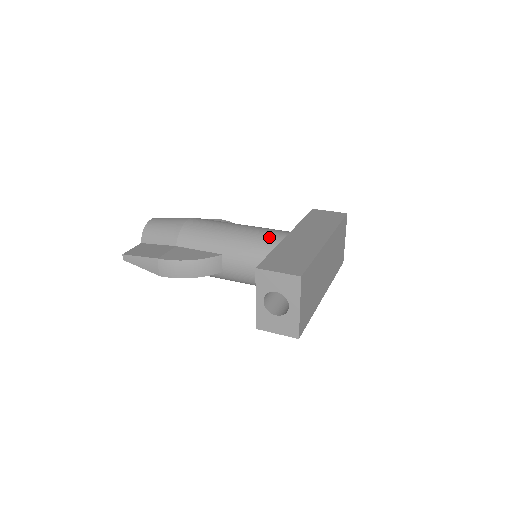
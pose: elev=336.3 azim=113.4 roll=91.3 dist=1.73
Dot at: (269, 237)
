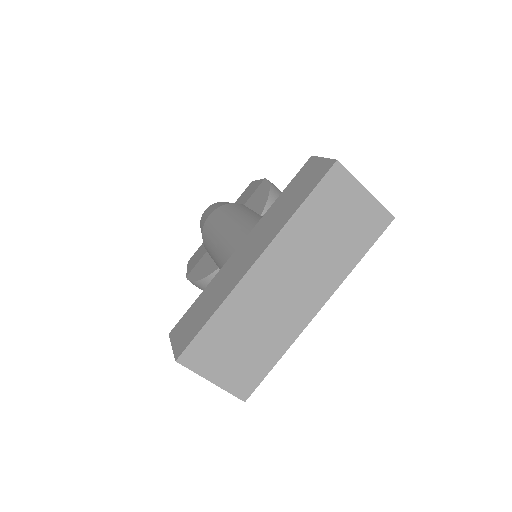
Dot at: (226, 253)
